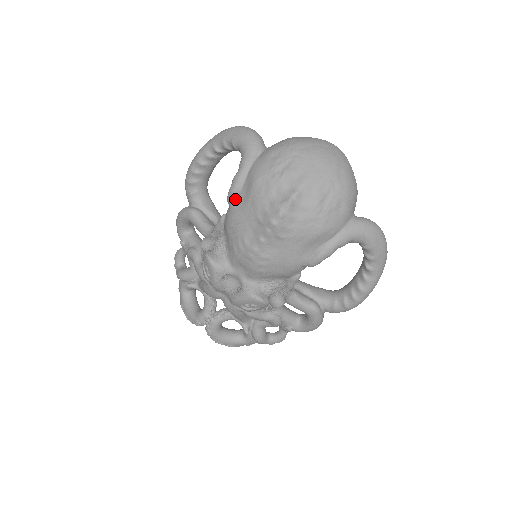
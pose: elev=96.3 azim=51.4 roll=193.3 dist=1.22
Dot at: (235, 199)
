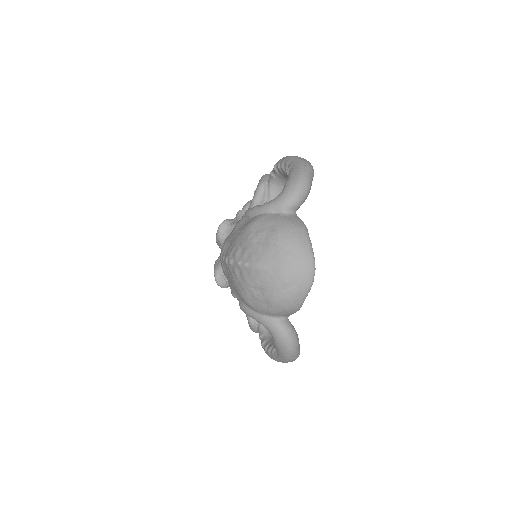
Dot at: (245, 218)
